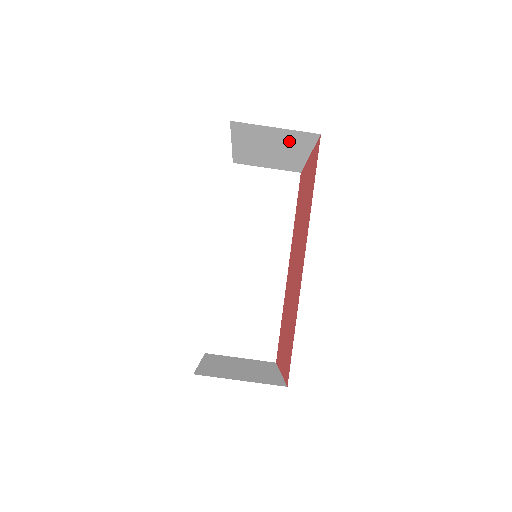
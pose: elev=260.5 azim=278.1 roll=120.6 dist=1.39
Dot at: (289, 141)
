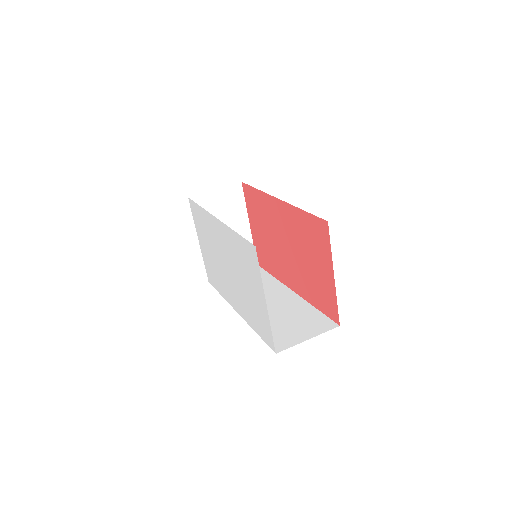
Dot at: (229, 207)
